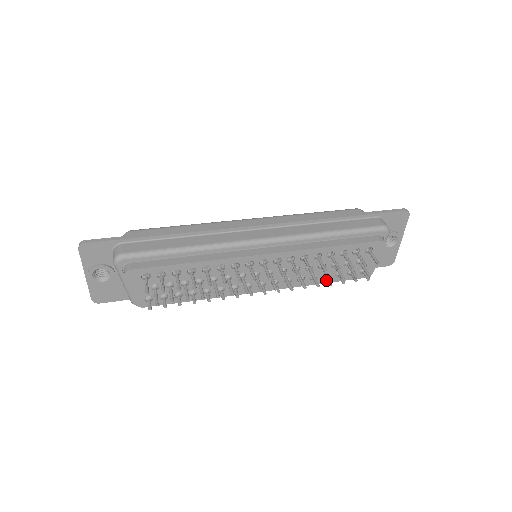
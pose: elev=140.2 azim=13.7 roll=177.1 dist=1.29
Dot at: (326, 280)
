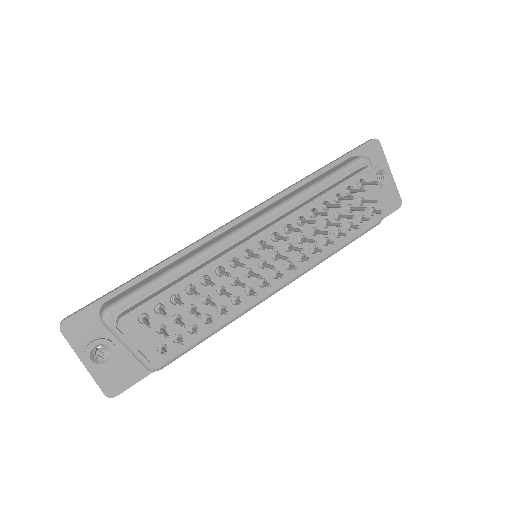
Dot at: (341, 240)
